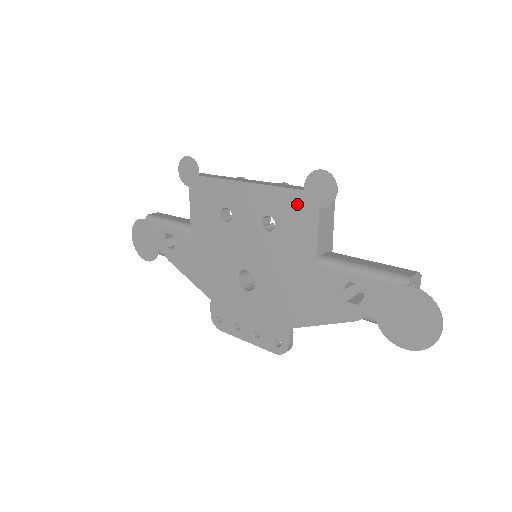
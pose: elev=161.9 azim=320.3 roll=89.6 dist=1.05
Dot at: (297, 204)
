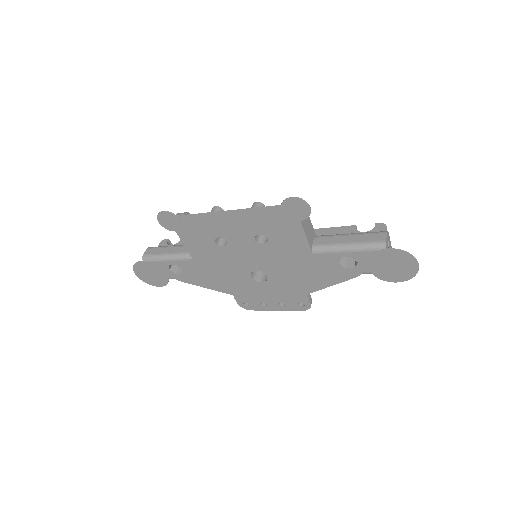
Dot at: (280, 222)
